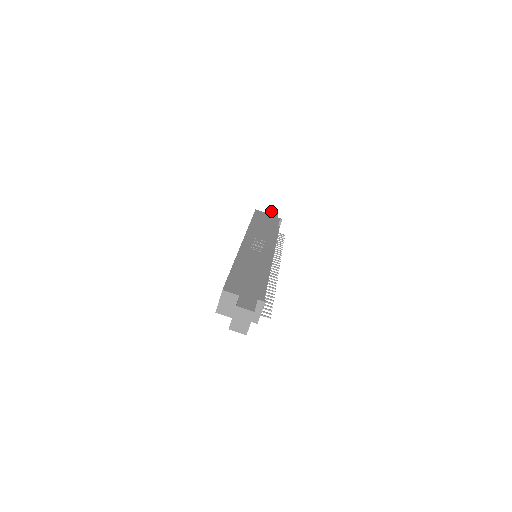
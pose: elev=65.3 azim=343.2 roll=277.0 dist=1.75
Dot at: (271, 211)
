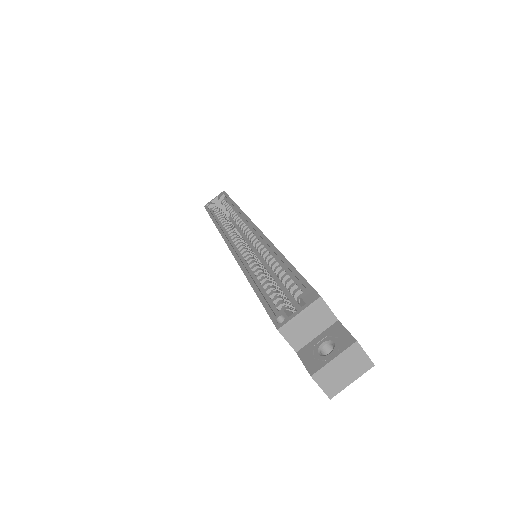
Dot at: occluded
